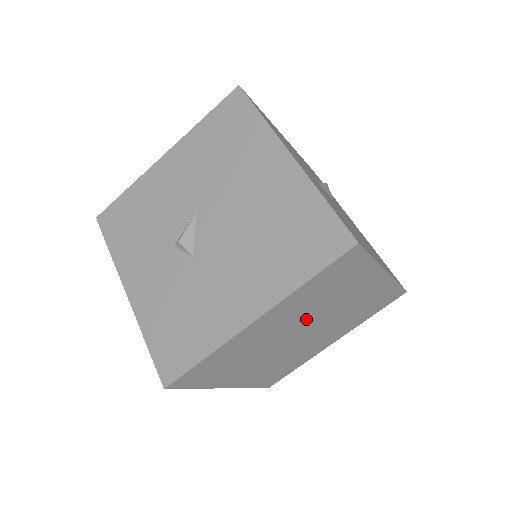
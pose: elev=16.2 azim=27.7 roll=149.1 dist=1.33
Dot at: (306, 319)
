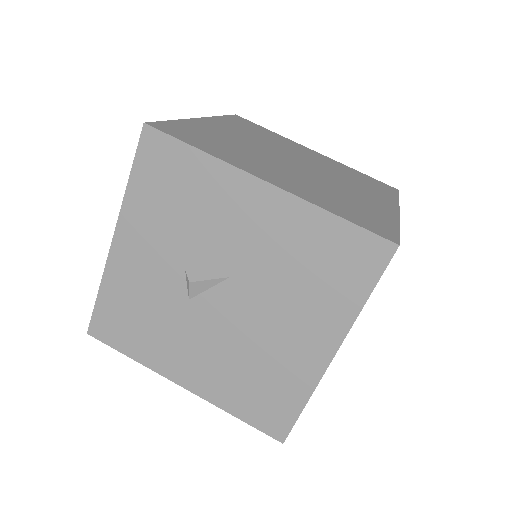
Dot at: occluded
